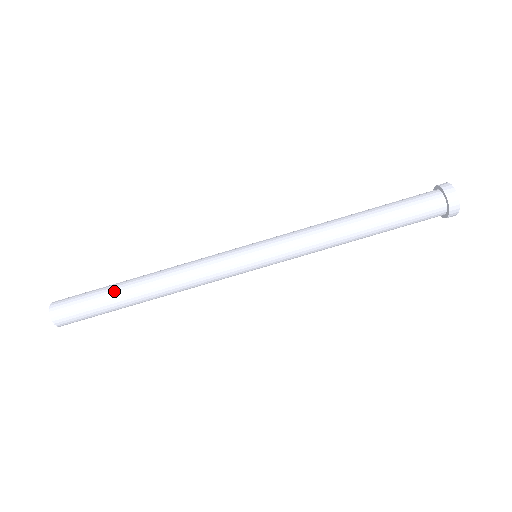
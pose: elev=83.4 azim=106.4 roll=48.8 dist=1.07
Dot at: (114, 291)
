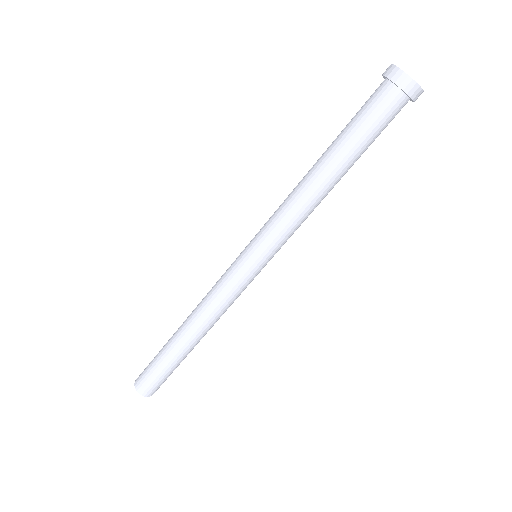
Dot at: (166, 347)
